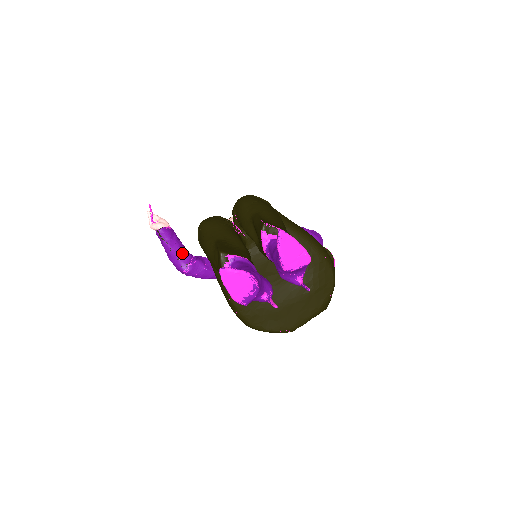
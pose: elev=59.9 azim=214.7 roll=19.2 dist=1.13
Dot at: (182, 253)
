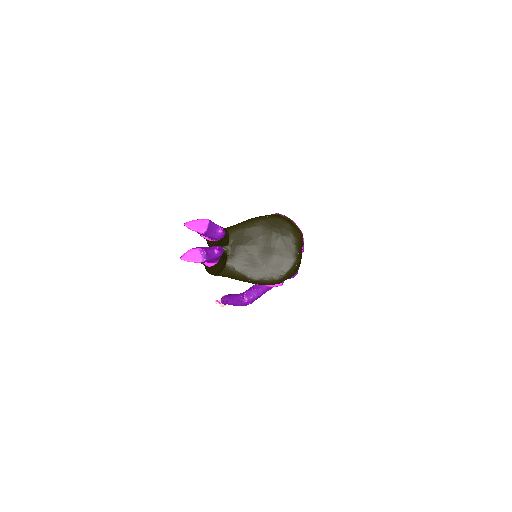
Dot at: (237, 296)
